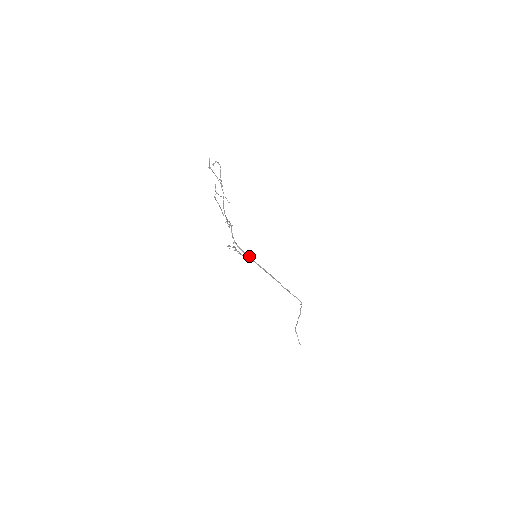
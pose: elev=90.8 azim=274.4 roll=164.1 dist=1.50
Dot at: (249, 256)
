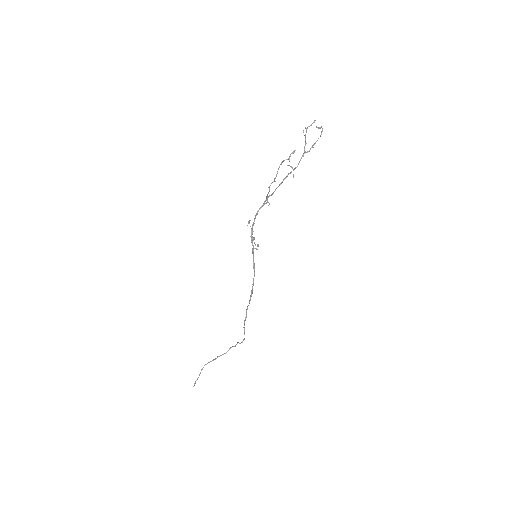
Dot at: occluded
